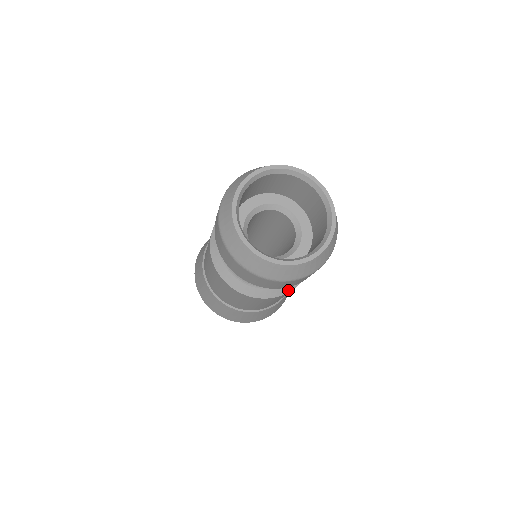
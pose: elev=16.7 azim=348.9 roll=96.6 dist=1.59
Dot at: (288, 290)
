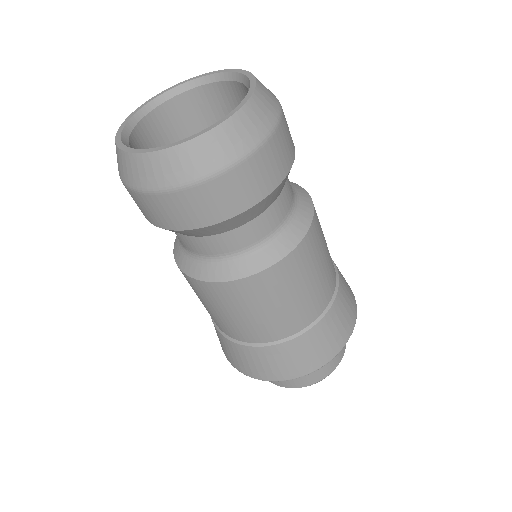
Dot at: (225, 277)
